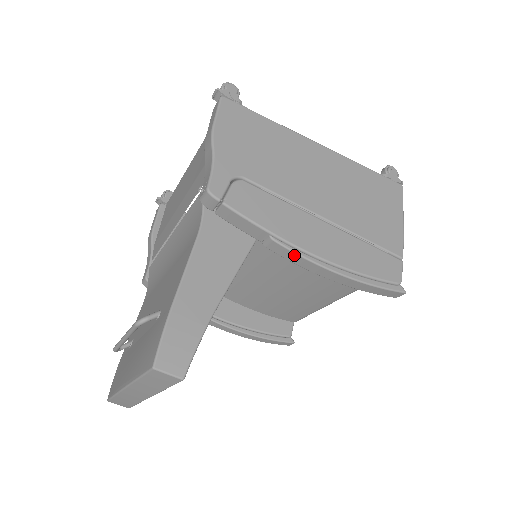
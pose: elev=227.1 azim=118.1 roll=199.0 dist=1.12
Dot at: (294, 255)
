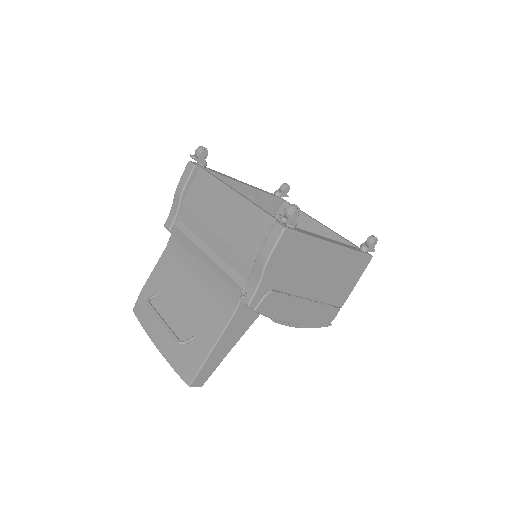
Dot at: (281, 324)
